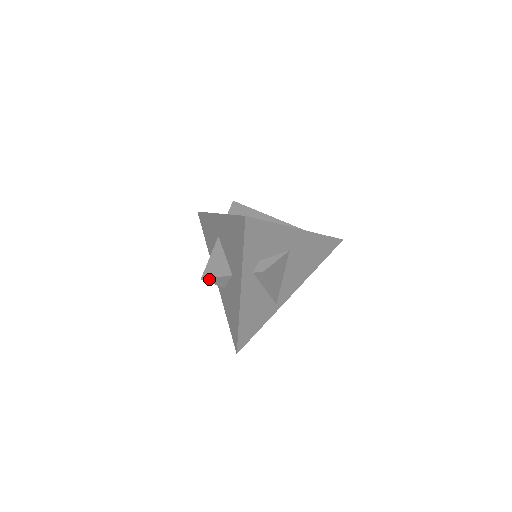
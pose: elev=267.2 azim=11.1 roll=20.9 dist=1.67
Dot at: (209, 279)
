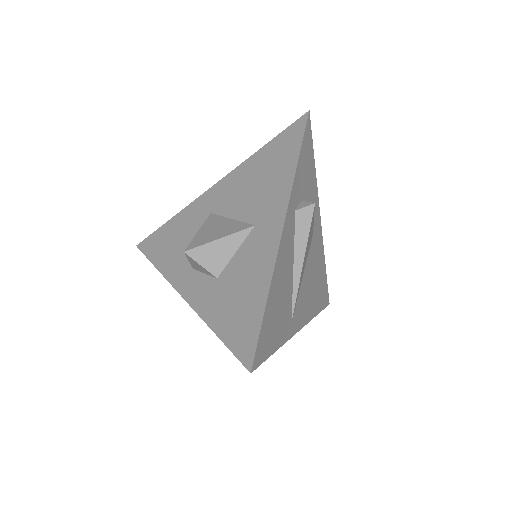
Dot at: (201, 248)
